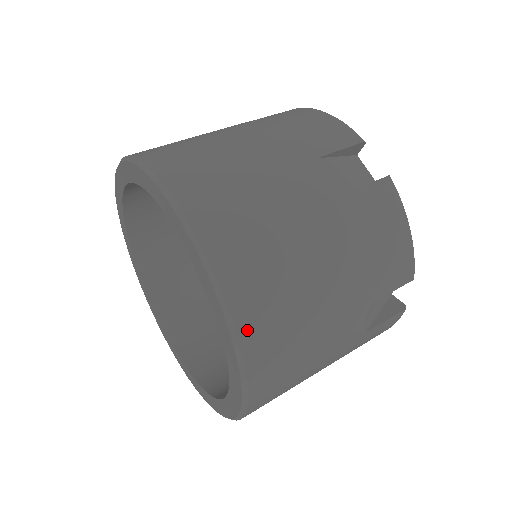
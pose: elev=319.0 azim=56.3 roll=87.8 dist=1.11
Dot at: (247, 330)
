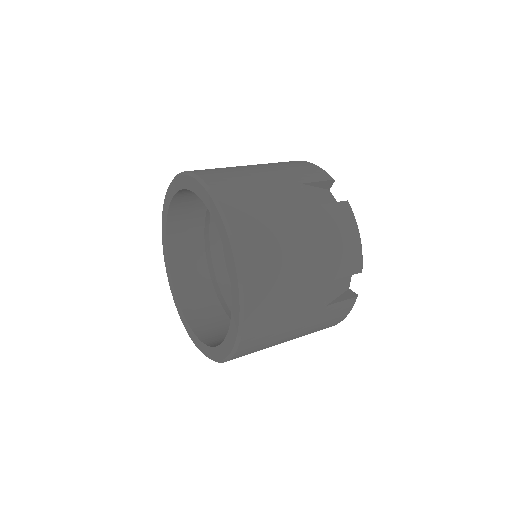
Dot at: (248, 272)
